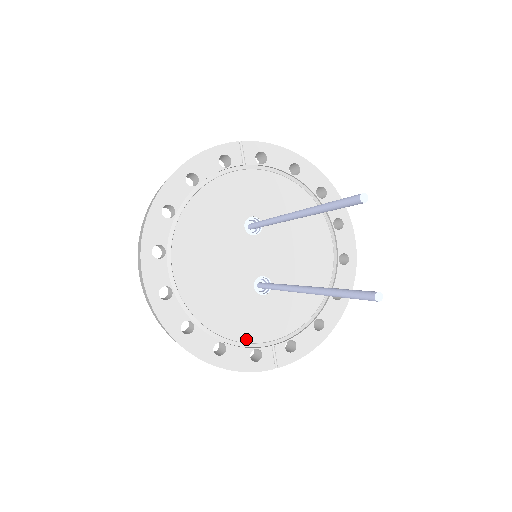
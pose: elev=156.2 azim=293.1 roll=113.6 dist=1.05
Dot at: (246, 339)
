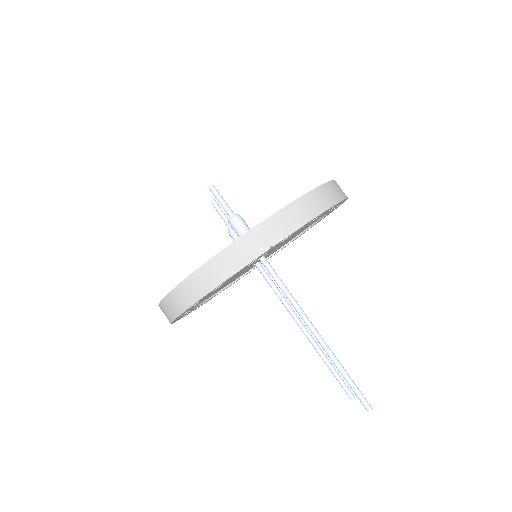
Dot at: (237, 279)
